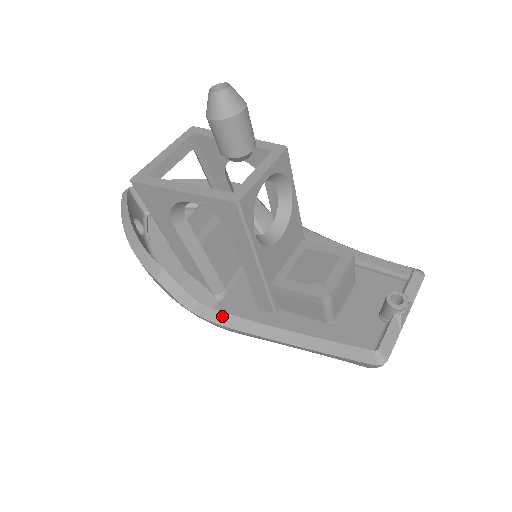
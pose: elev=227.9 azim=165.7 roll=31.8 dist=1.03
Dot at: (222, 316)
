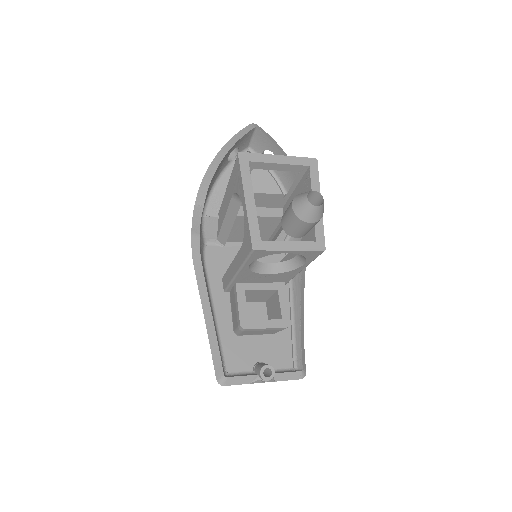
Dot at: (199, 261)
